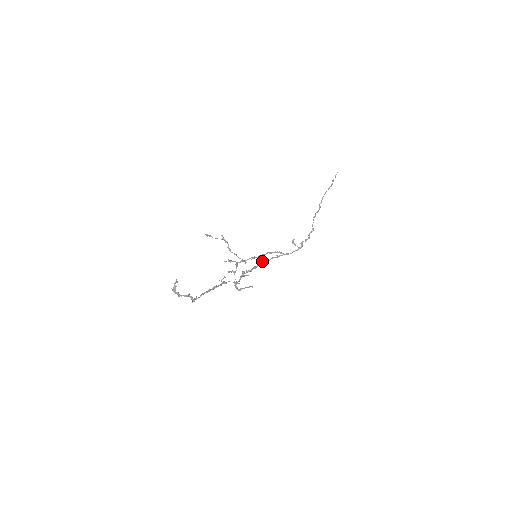
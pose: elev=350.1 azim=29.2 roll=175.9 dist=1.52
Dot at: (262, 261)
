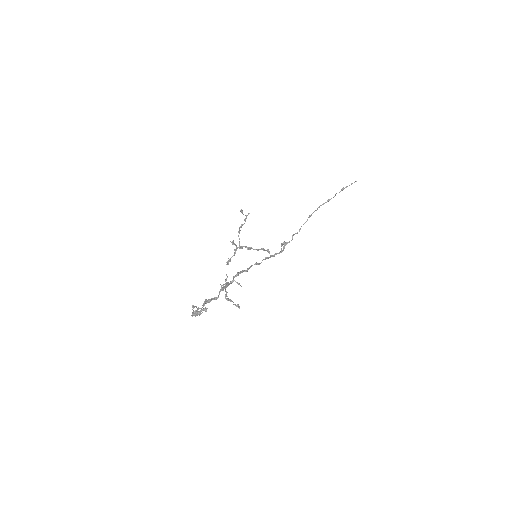
Dot at: (256, 264)
